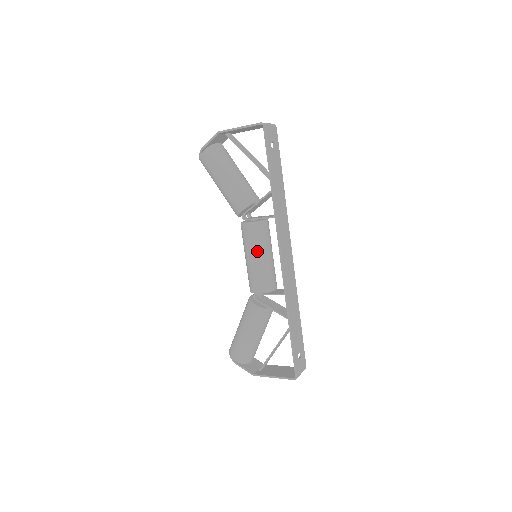
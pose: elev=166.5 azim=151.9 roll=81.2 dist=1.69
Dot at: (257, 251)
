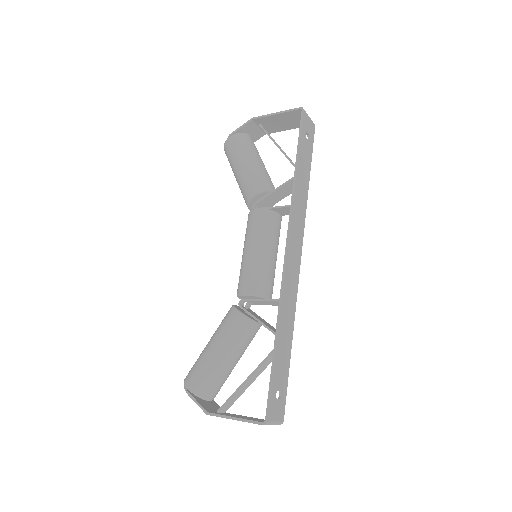
Dot at: (259, 242)
